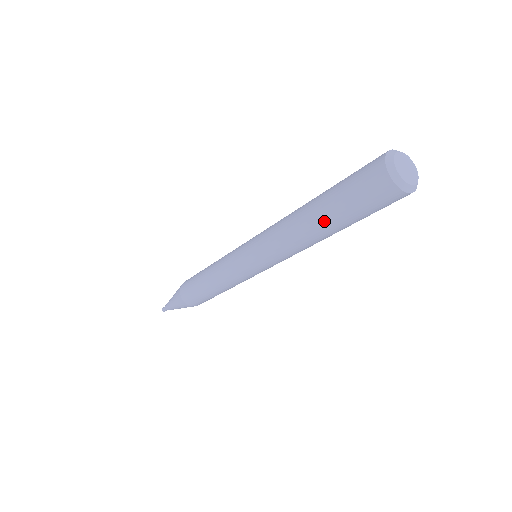
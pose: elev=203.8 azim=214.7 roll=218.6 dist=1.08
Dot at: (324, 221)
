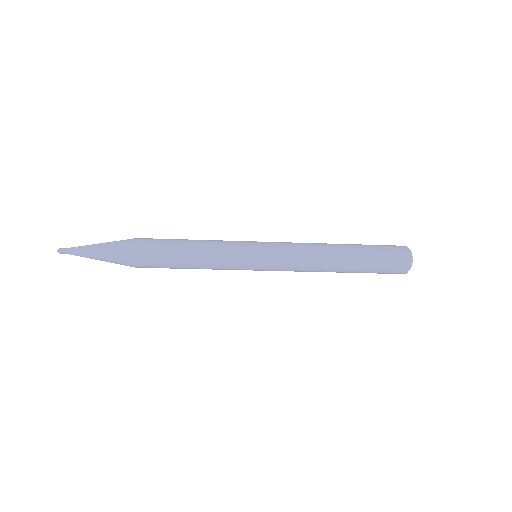
Dot at: occluded
